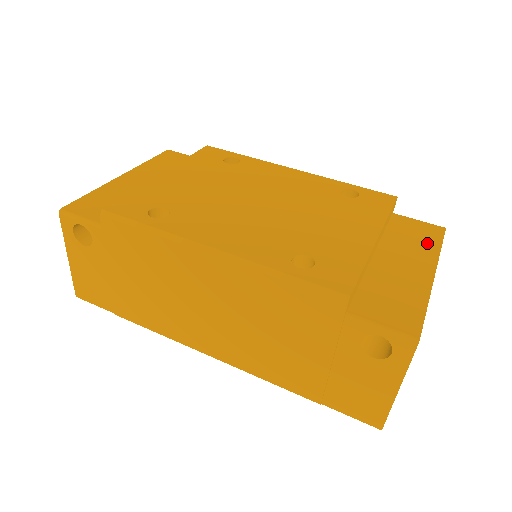
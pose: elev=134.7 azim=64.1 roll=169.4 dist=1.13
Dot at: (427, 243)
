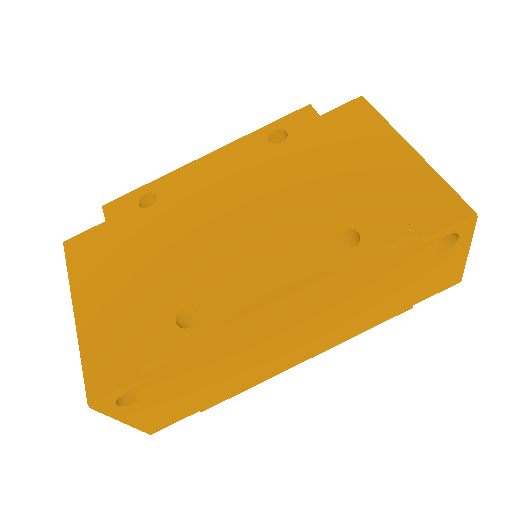
Dot at: (371, 124)
